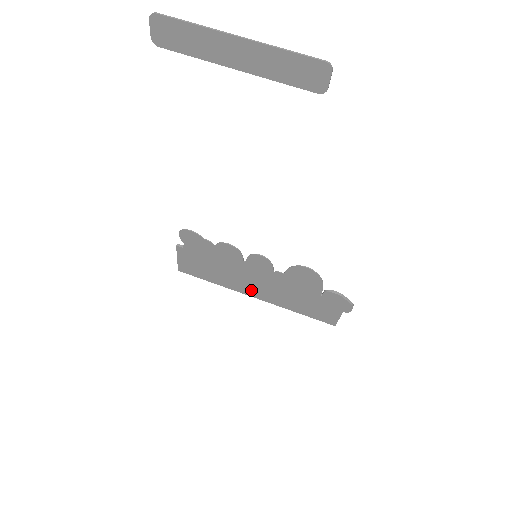
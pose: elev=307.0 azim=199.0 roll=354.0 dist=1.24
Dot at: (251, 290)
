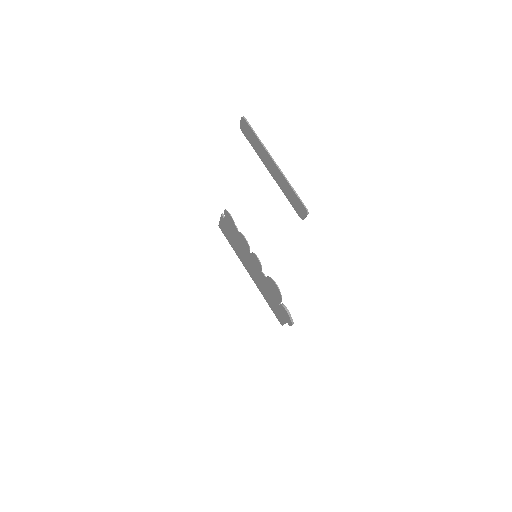
Dot at: (249, 269)
